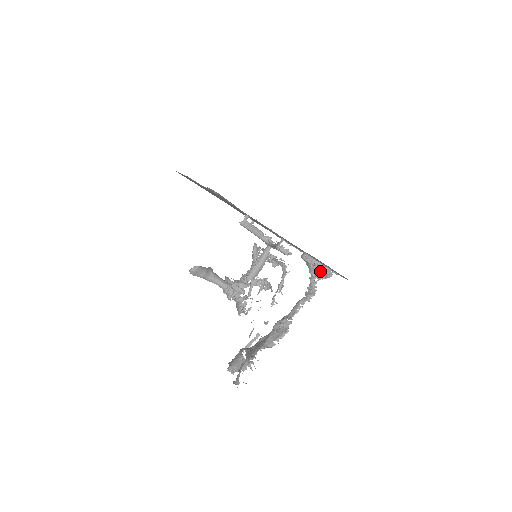
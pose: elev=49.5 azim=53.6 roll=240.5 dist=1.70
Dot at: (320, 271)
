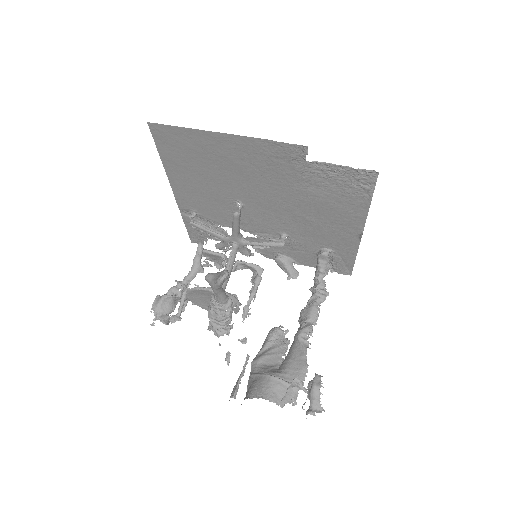
Dot at: occluded
